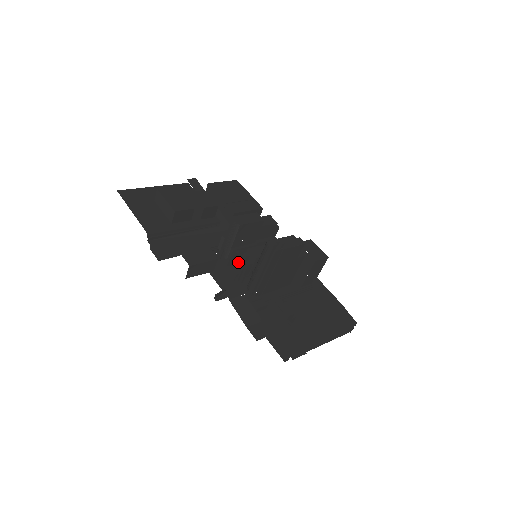
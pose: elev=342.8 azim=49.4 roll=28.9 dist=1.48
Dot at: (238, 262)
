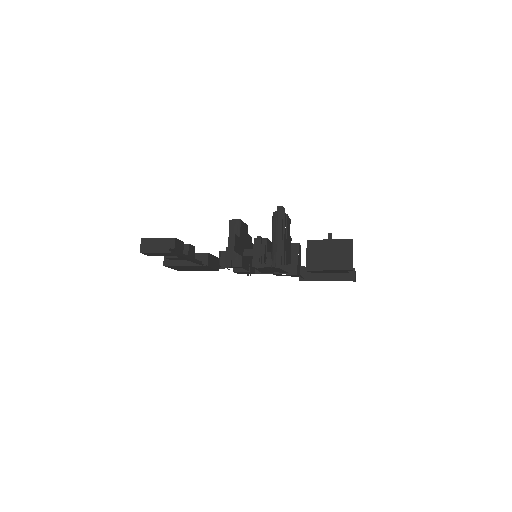
Dot at: (253, 251)
